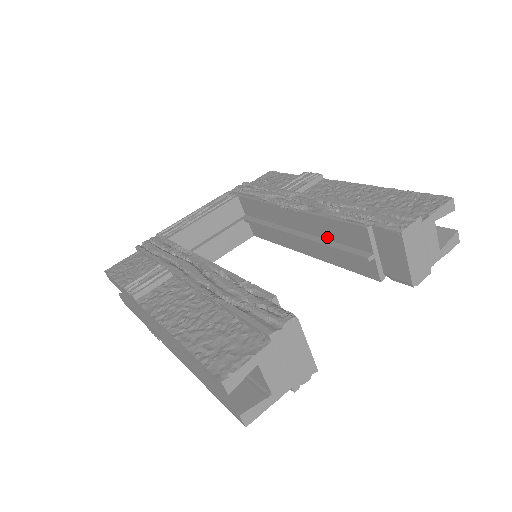
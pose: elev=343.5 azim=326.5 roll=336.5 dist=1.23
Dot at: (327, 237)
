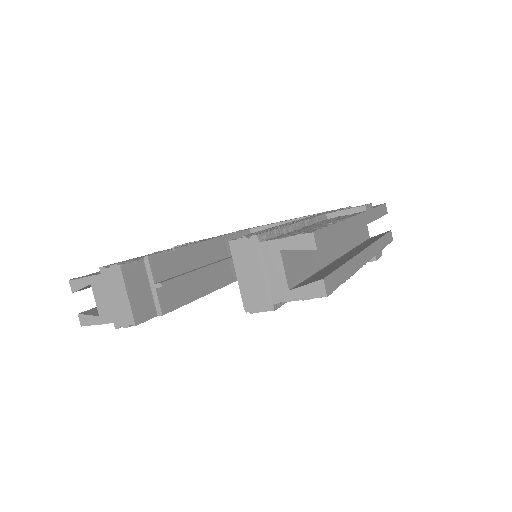
Dot at: occluded
